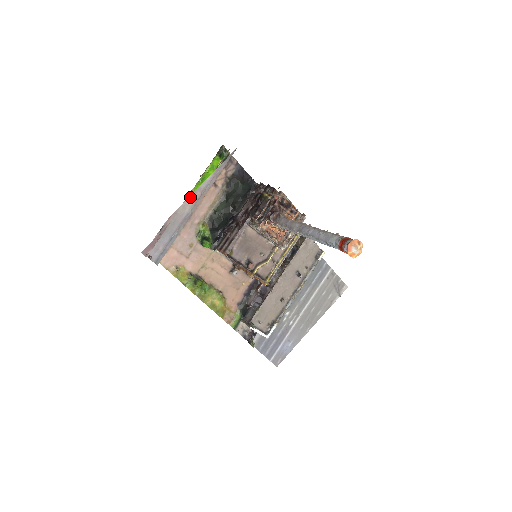
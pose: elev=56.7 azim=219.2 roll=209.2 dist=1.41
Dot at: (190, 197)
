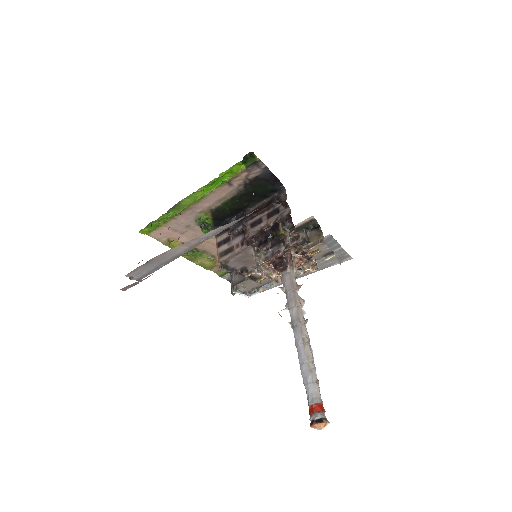
Dot at: (185, 243)
